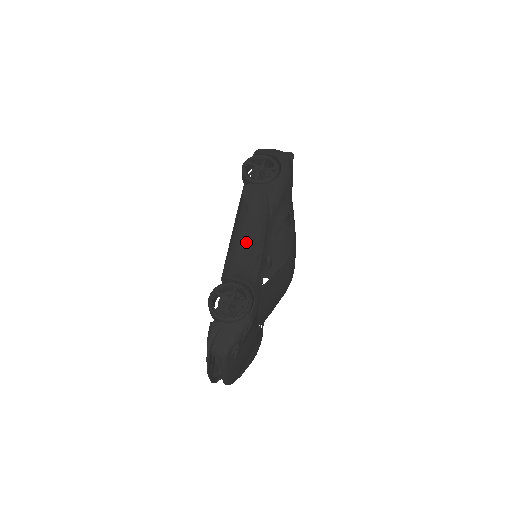
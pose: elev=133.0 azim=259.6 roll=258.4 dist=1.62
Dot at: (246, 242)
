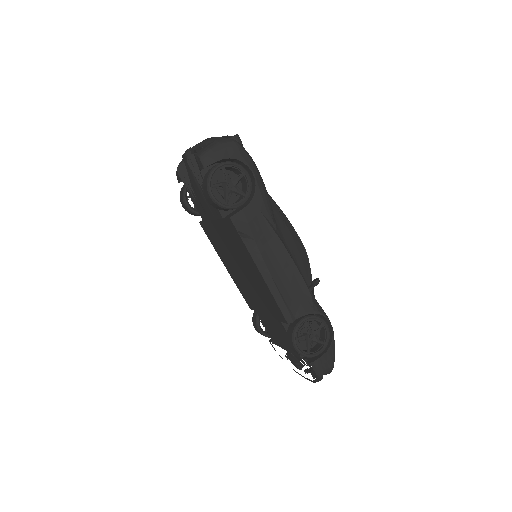
Dot at: (279, 275)
